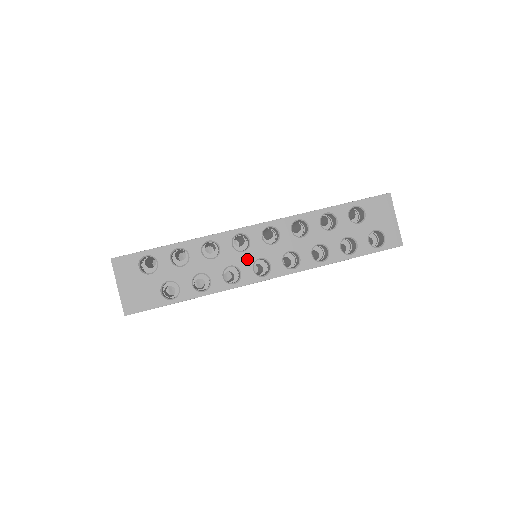
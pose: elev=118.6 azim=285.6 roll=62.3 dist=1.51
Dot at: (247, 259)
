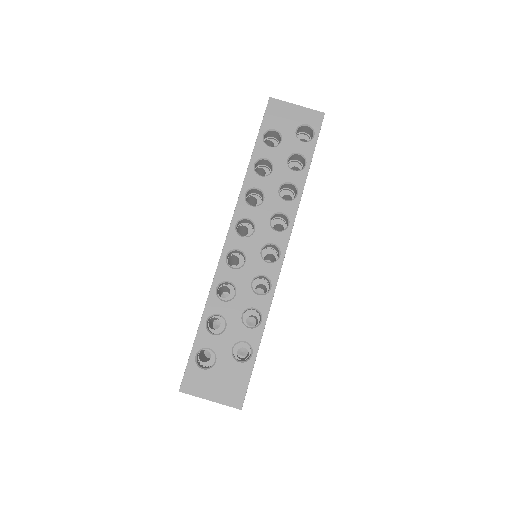
Dot at: (255, 262)
